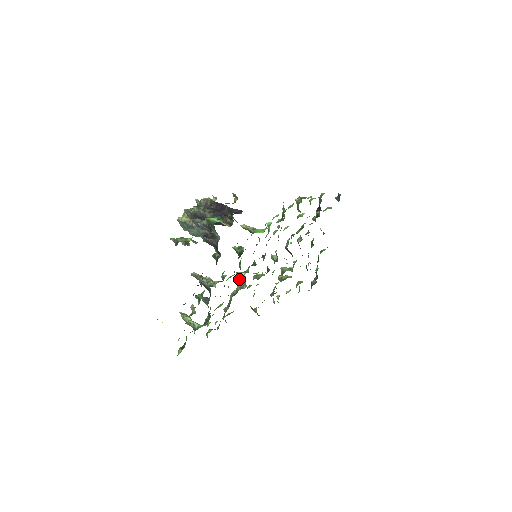
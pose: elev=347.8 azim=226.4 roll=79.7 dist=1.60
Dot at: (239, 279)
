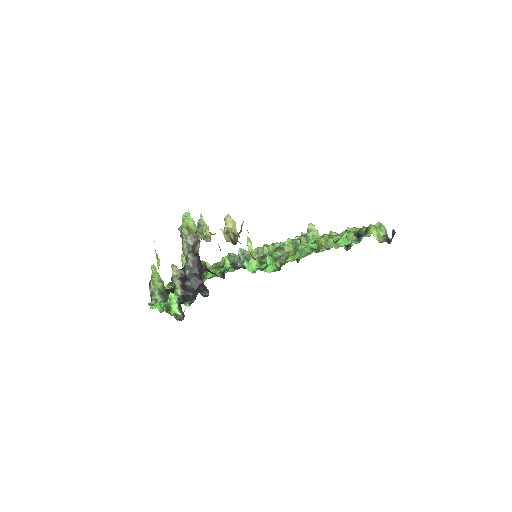
Dot at: (239, 254)
